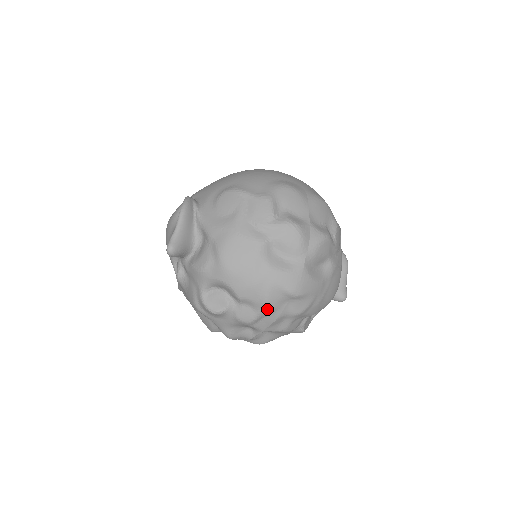
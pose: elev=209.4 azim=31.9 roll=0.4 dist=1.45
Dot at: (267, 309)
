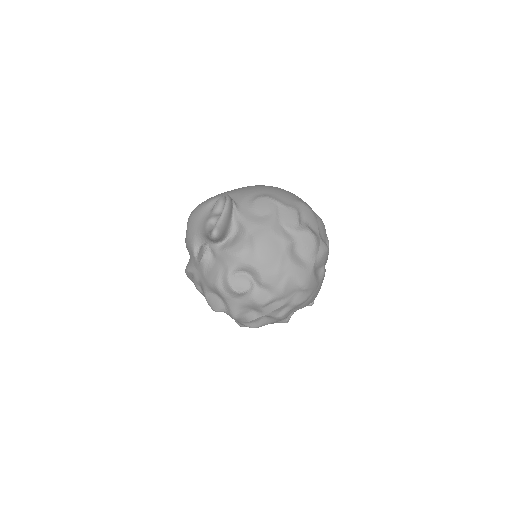
Dot at: (281, 295)
